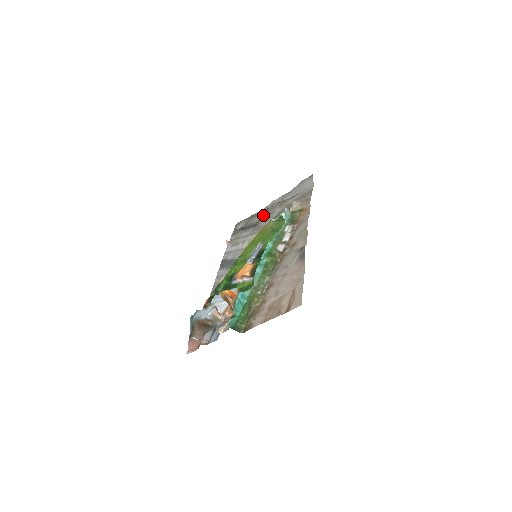
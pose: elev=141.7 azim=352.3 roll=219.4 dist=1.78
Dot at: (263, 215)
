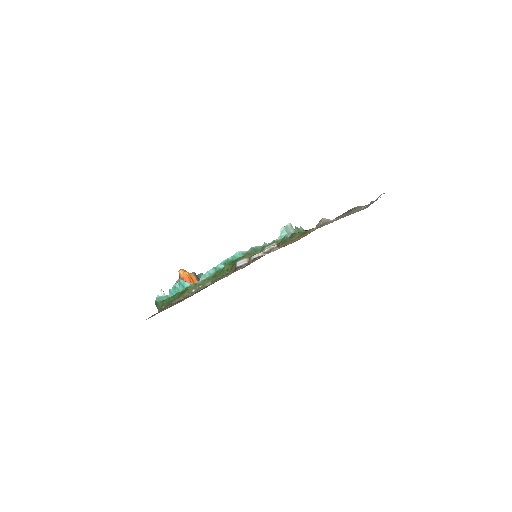
Dot at: occluded
